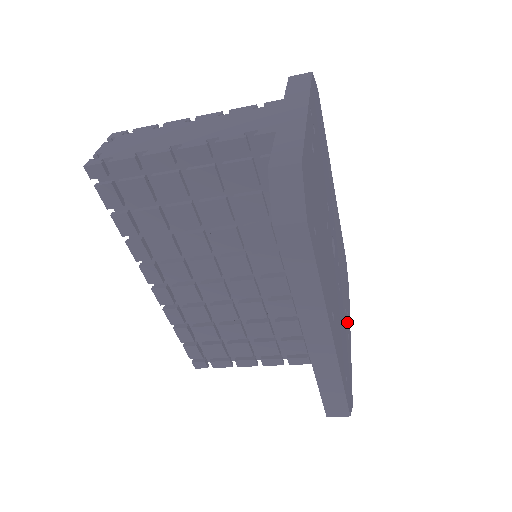
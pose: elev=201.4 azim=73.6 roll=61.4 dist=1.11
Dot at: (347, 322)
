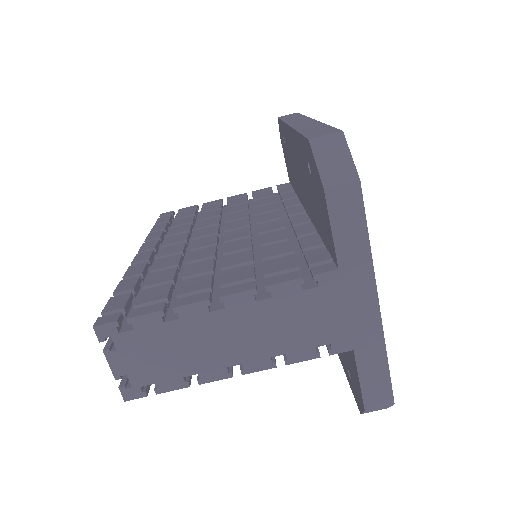
Dot at: occluded
